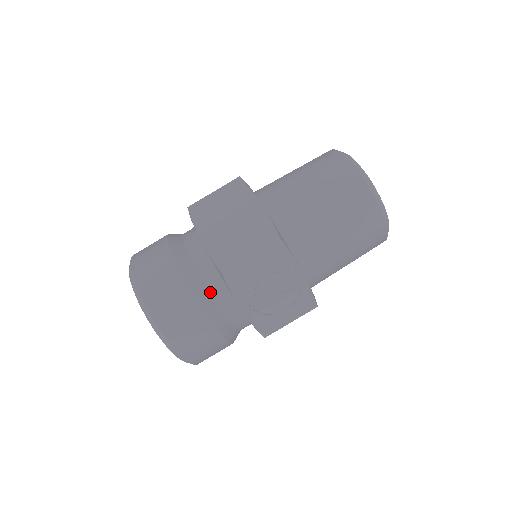
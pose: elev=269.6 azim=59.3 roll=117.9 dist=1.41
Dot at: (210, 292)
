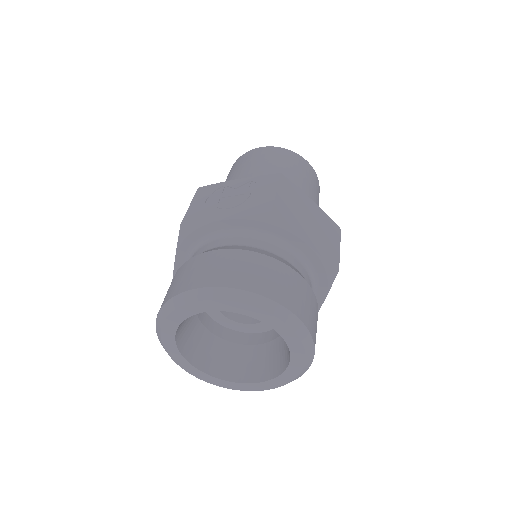
Dot at: occluded
